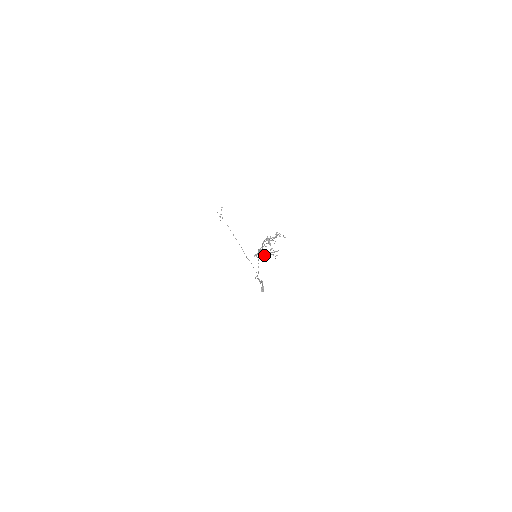
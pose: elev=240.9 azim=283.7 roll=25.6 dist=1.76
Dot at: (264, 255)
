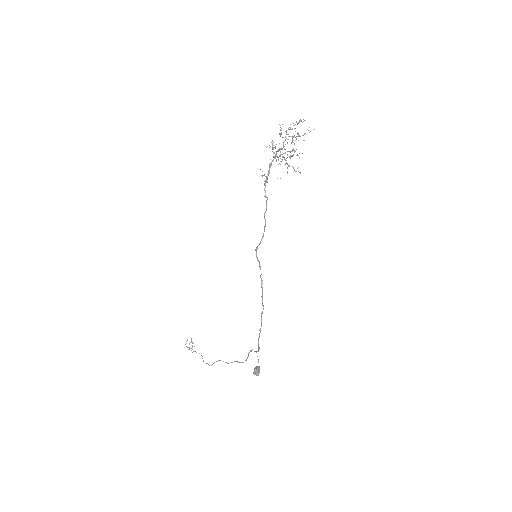
Dot at: occluded
